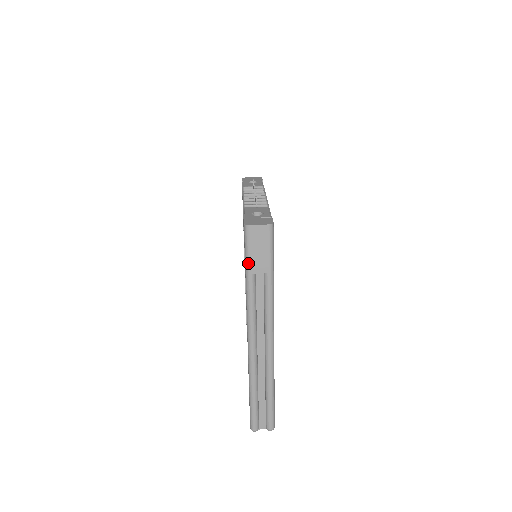
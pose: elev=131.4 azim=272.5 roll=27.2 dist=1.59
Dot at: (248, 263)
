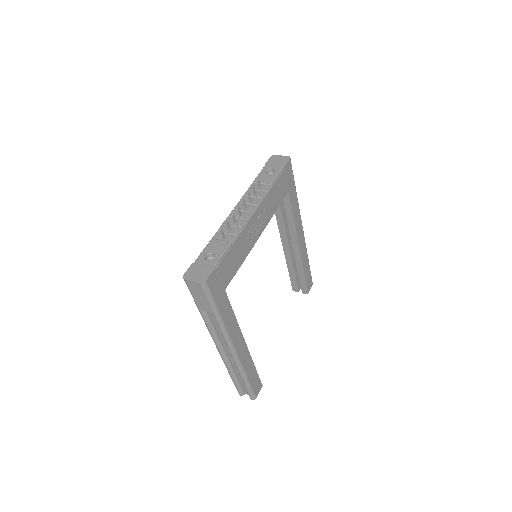
Dot at: (195, 302)
